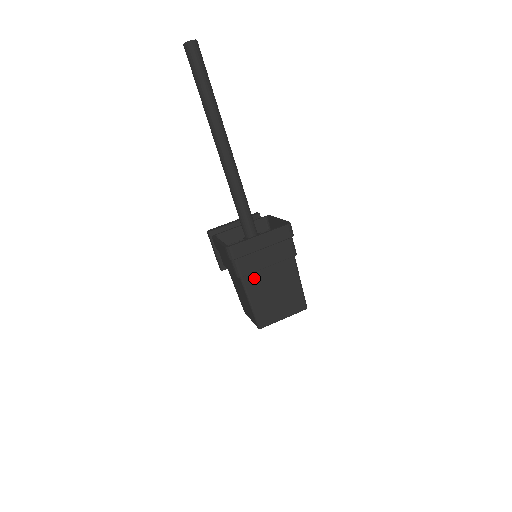
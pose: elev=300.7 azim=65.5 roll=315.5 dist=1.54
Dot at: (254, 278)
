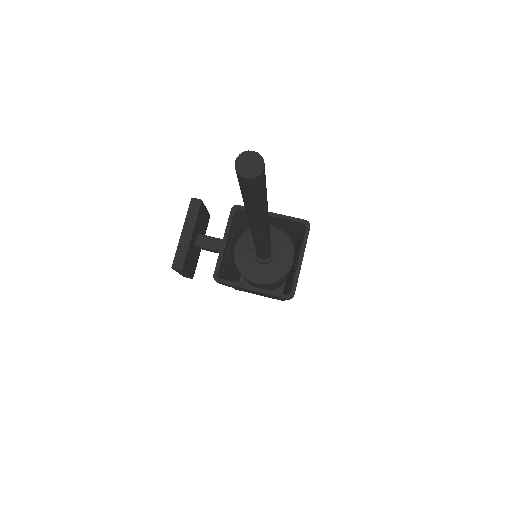
Dot at: occluded
